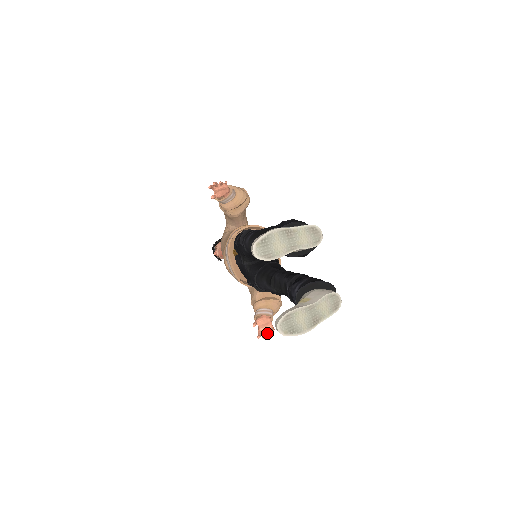
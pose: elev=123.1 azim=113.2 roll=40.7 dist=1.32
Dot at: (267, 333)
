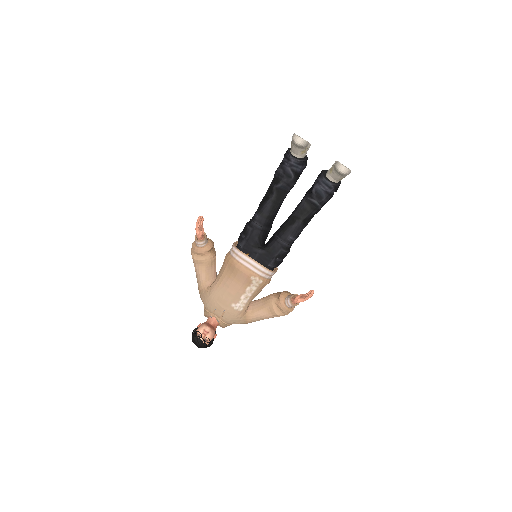
Dot at: occluded
